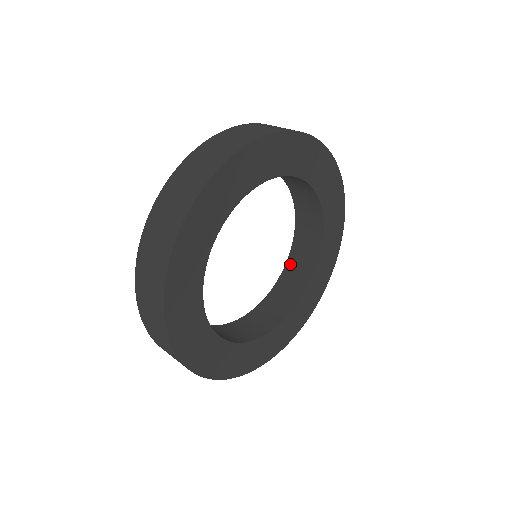
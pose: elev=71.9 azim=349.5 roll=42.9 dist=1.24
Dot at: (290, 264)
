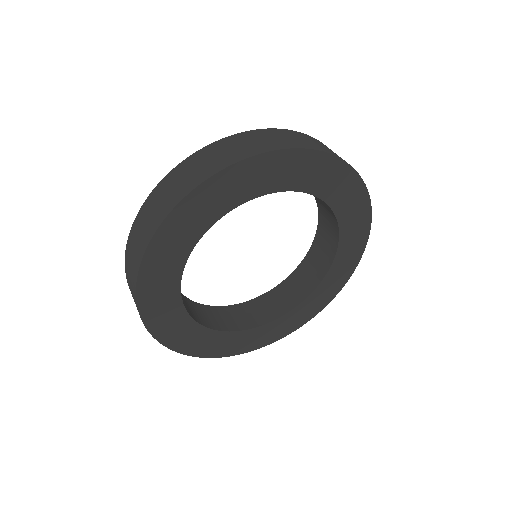
Dot at: (241, 307)
